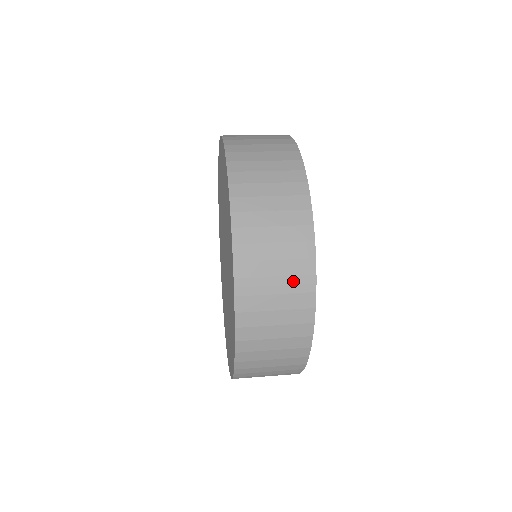
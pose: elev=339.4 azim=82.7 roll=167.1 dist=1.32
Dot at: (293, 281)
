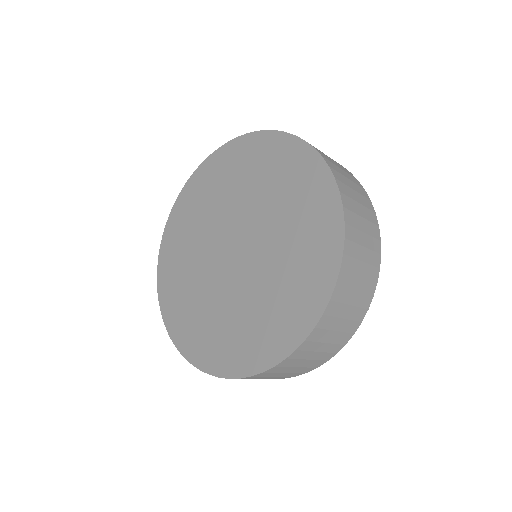
Dot at: occluded
